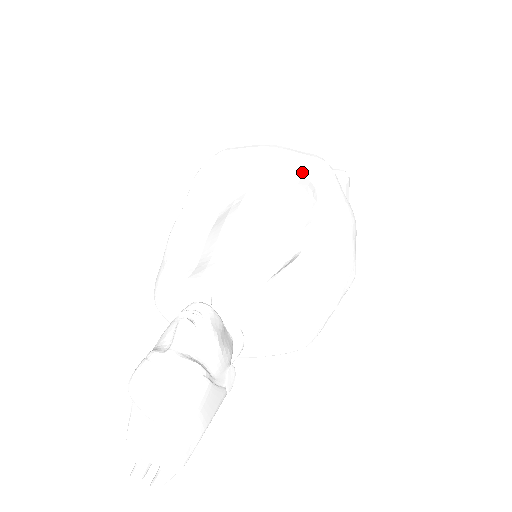
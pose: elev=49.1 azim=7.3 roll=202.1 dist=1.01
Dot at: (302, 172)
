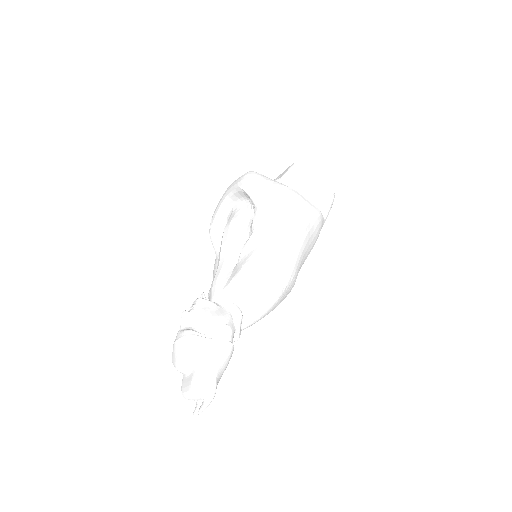
Dot at: (236, 189)
